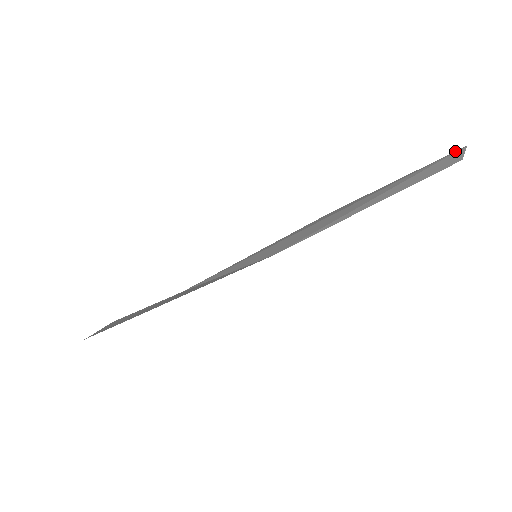
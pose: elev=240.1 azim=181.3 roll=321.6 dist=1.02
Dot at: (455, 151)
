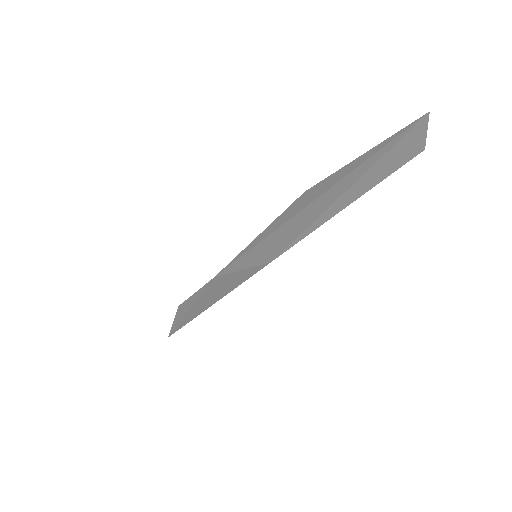
Dot at: (417, 119)
